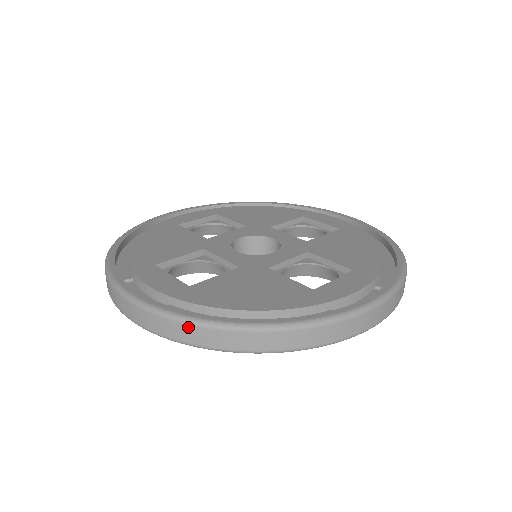
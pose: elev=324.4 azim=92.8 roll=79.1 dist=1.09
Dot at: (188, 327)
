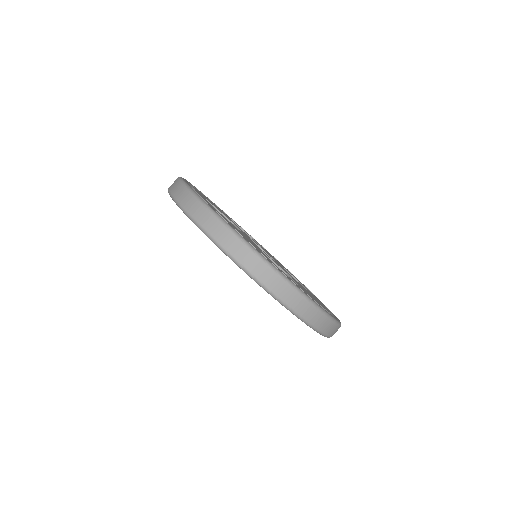
Dot at: (201, 206)
